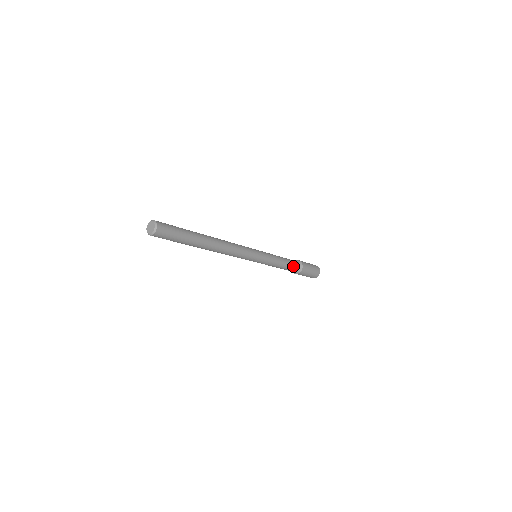
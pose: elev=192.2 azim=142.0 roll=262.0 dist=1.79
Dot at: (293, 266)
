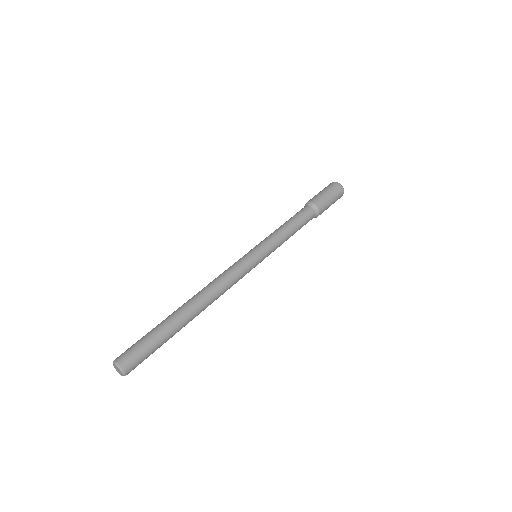
Dot at: occluded
